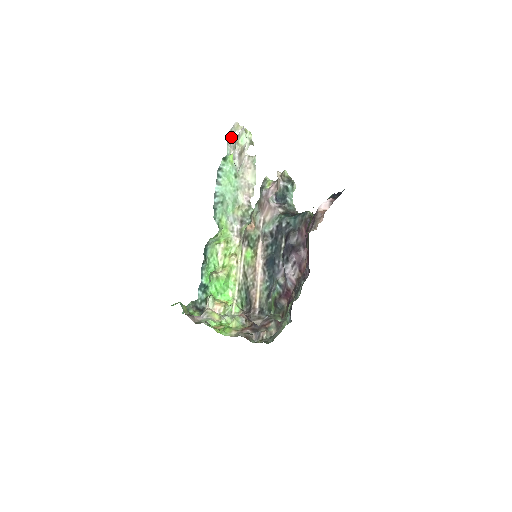
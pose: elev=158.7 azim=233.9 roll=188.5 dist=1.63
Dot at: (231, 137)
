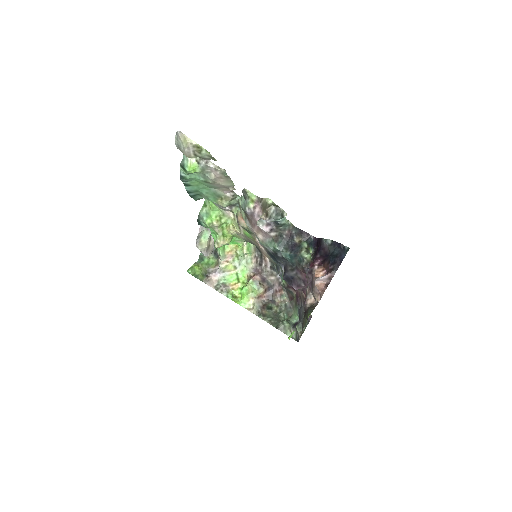
Dot at: (181, 150)
